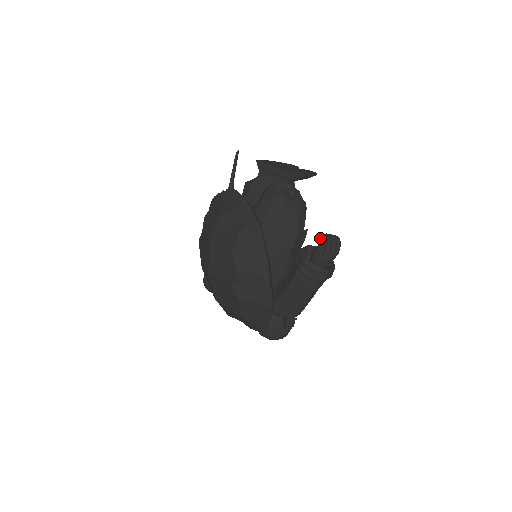
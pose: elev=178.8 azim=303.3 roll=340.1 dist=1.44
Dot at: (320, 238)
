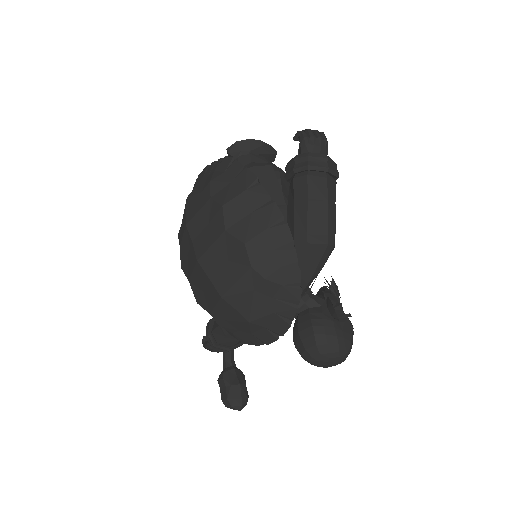
Dot at: (297, 132)
